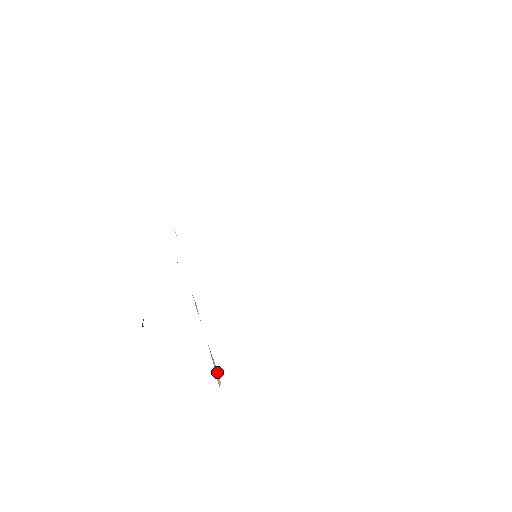
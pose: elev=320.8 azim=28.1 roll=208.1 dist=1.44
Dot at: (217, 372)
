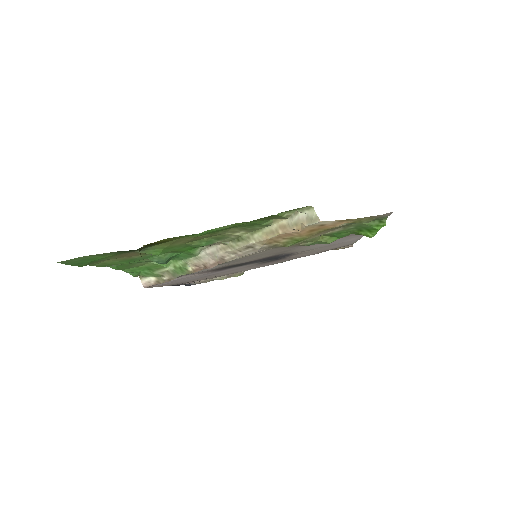
Dot at: (296, 217)
